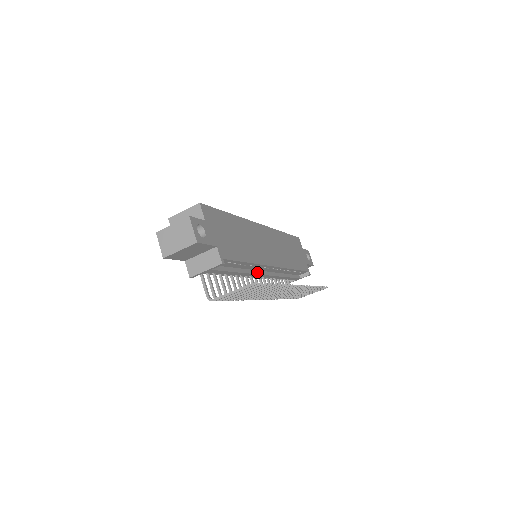
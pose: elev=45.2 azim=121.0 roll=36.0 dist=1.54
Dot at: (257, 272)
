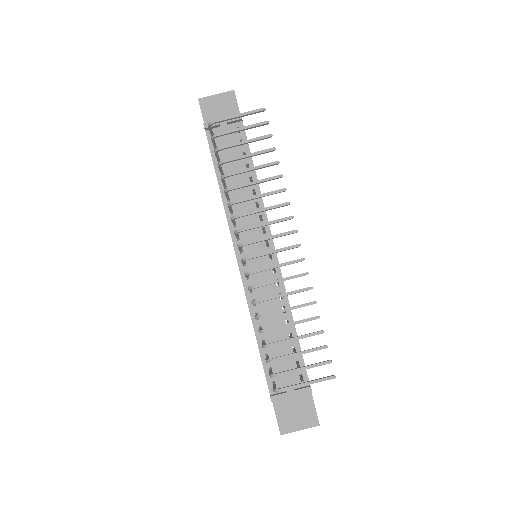
Dot at: (253, 230)
